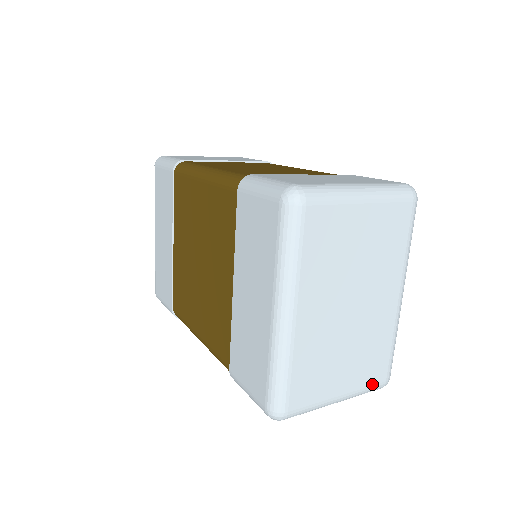
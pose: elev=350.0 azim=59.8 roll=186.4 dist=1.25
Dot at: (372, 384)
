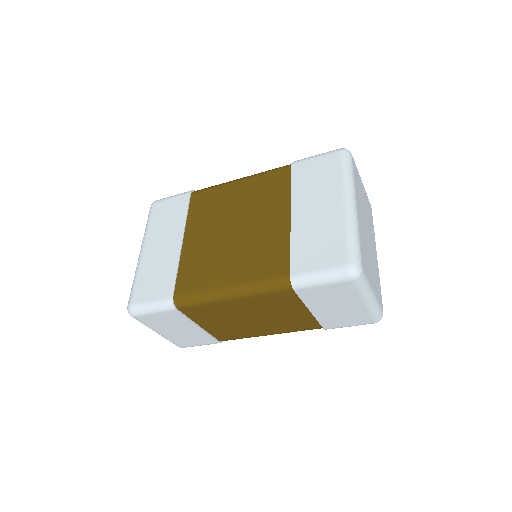
Dot at: (380, 304)
